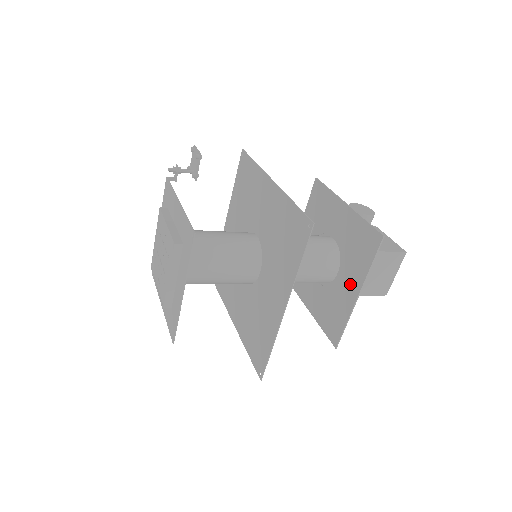
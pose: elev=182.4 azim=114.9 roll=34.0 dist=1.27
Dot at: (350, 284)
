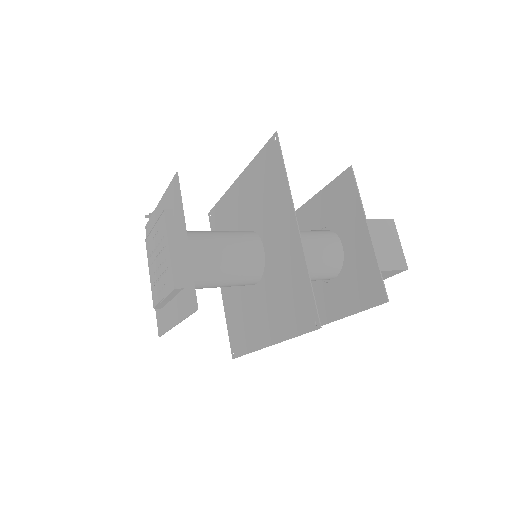
Dot at: (356, 234)
